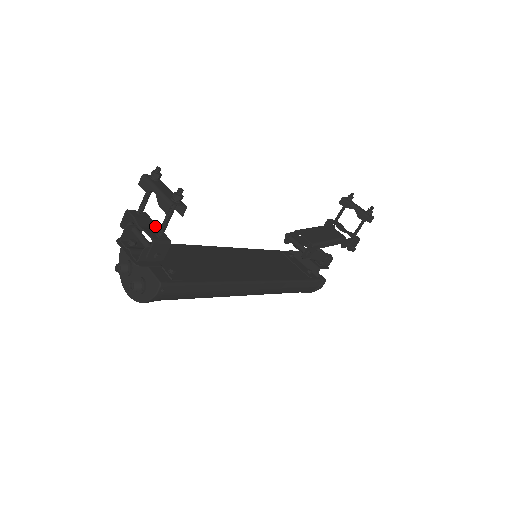
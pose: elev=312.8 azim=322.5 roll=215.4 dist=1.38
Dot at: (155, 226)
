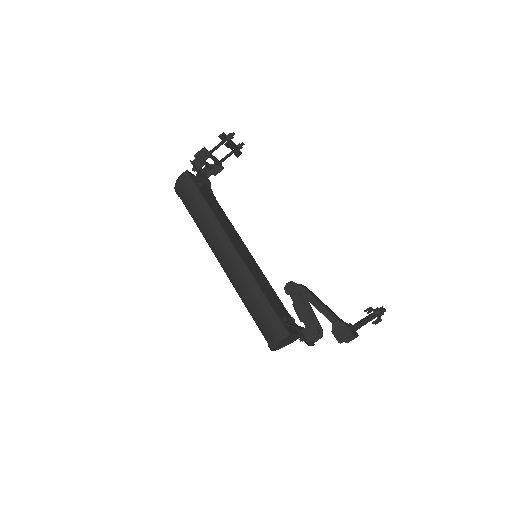
Dot at: (217, 164)
